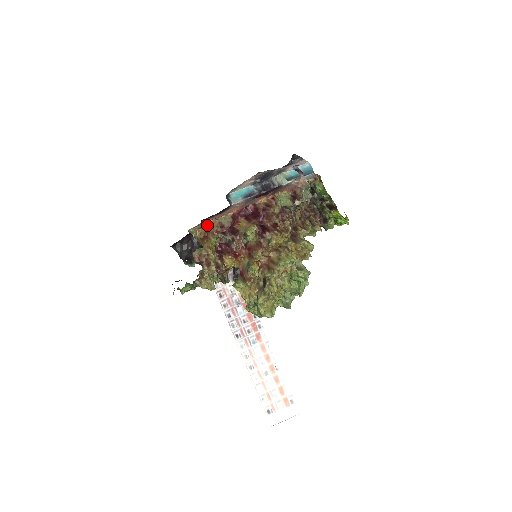
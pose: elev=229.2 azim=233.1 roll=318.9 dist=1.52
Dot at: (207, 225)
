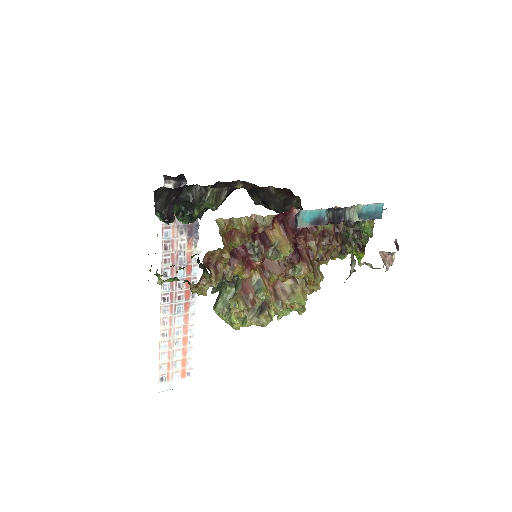
Dot at: (241, 220)
